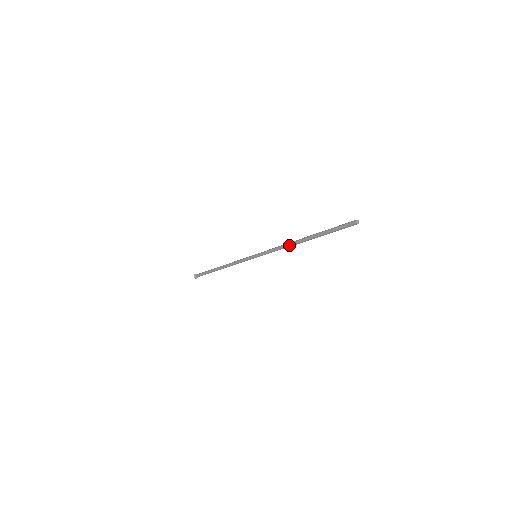
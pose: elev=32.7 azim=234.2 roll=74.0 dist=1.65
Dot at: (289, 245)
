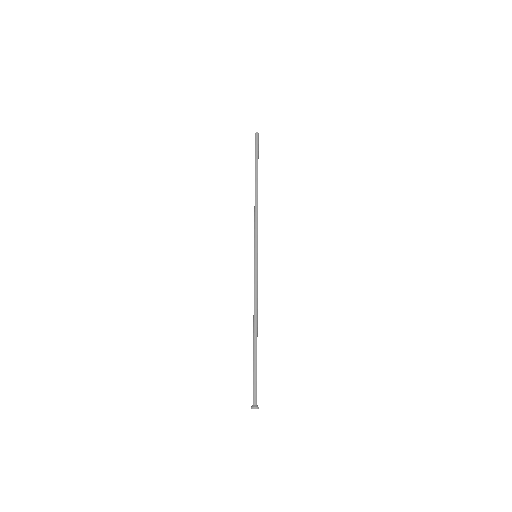
Dot at: (255, 202)
